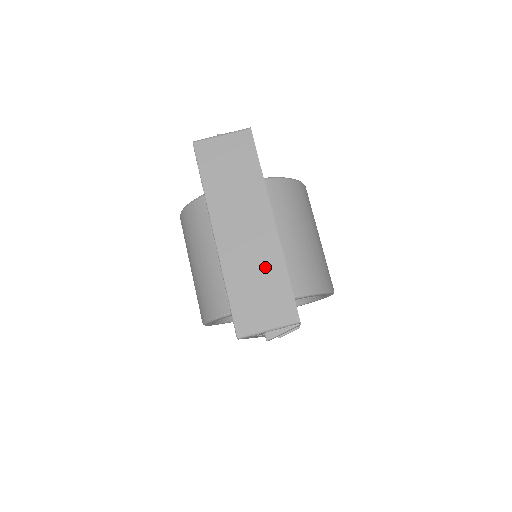
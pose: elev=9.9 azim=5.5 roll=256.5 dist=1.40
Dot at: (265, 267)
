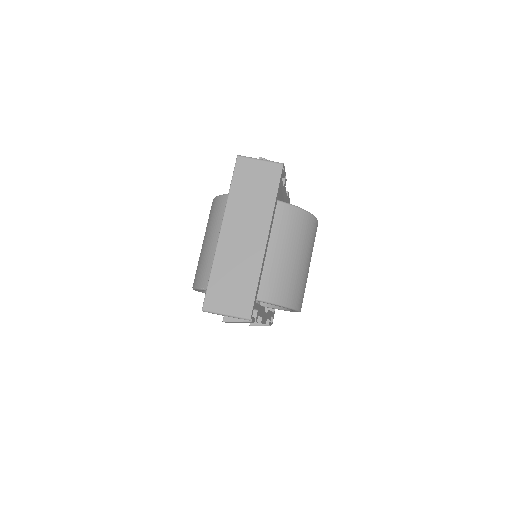
Dot at: (245, 270)
